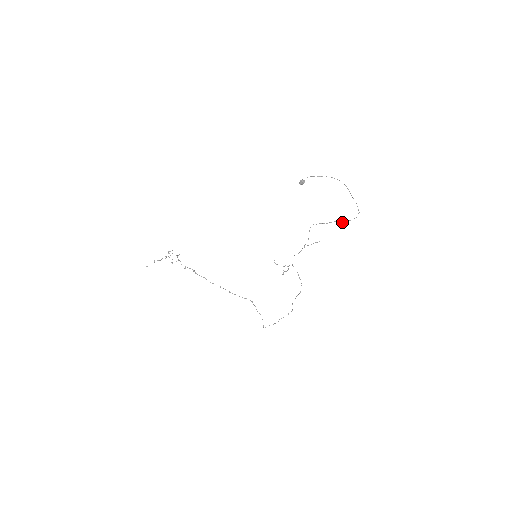
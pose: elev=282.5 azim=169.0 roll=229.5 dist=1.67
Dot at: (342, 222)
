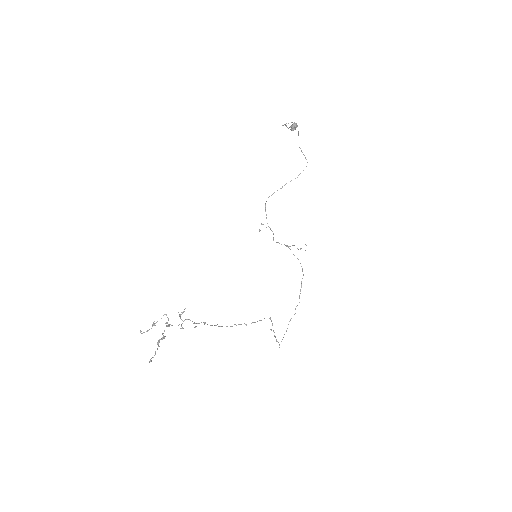
Dot at: occluded
